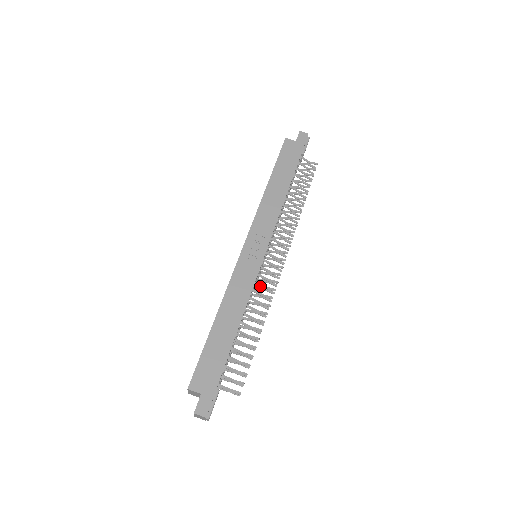
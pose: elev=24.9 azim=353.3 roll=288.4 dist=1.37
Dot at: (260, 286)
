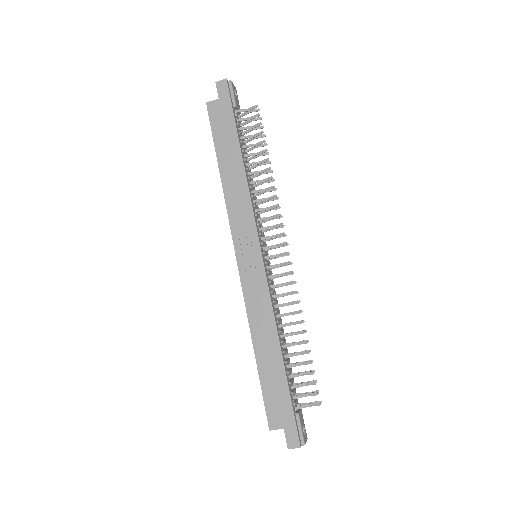
Dot at: occluded
